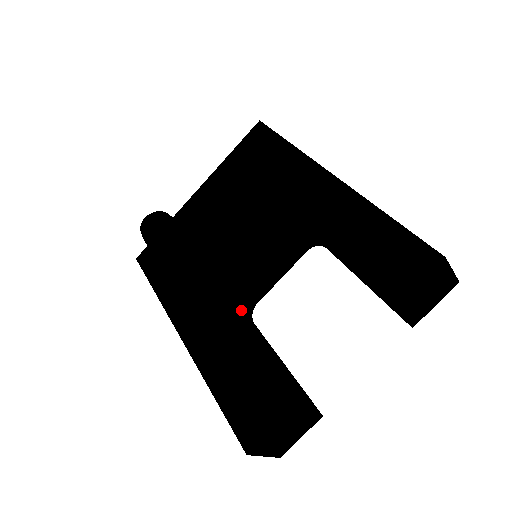
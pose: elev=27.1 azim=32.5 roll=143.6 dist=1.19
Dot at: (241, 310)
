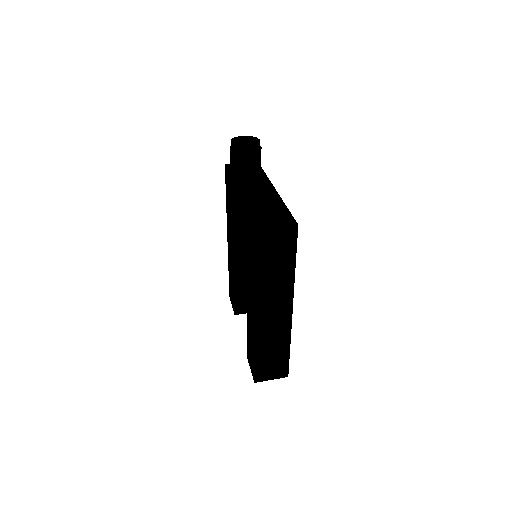
Dot at: occluded
